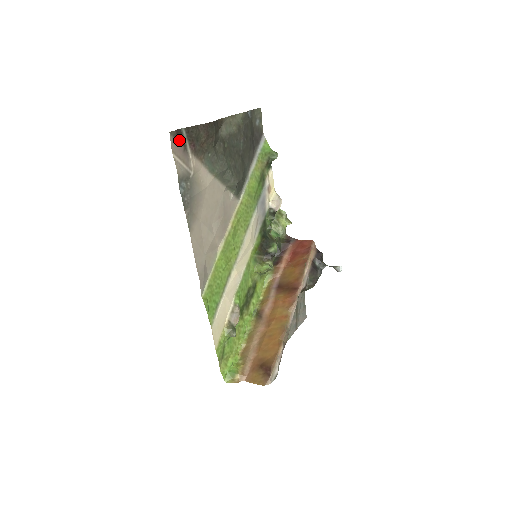
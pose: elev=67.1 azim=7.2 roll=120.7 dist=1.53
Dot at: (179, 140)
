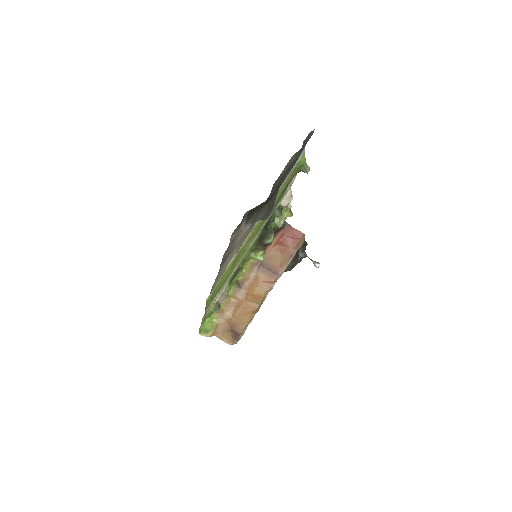
Dot at: (240, 223)
